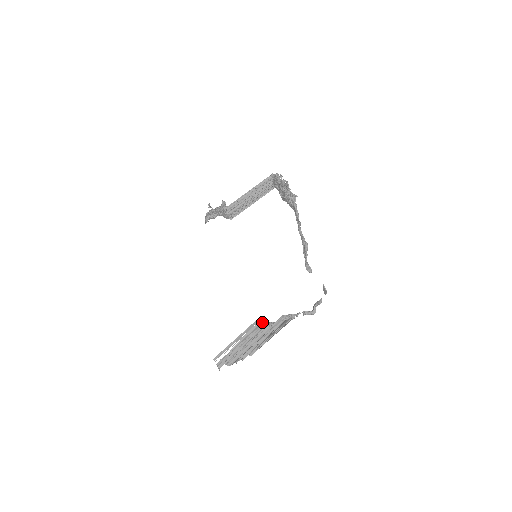
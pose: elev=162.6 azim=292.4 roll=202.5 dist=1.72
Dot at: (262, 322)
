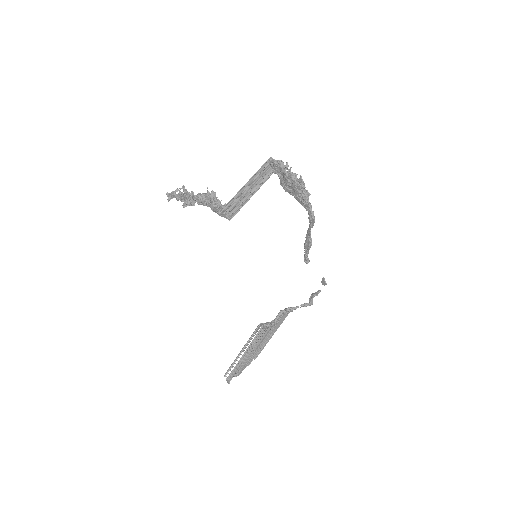
Dot at: (266, 325)
